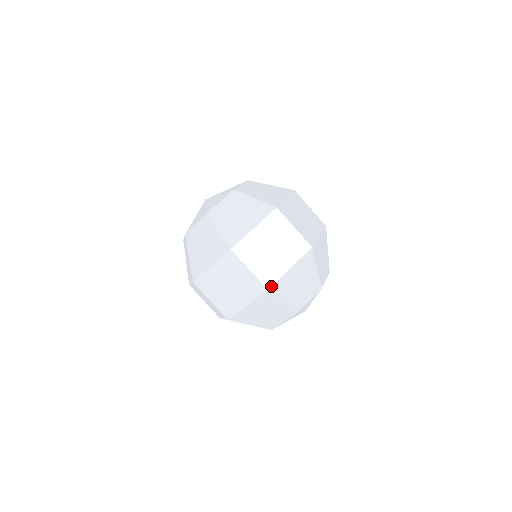
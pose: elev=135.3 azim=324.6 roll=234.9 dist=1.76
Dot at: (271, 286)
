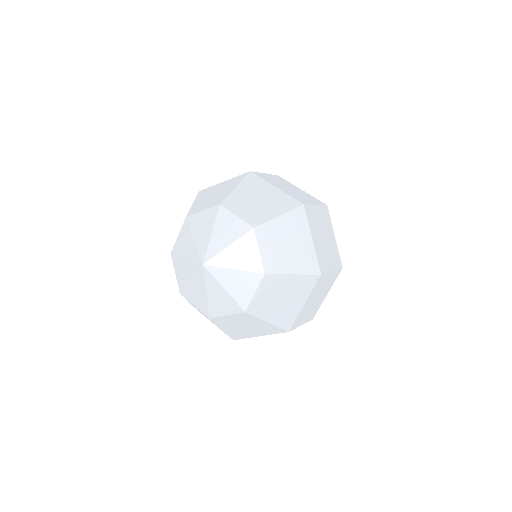
Dot at: occluded
